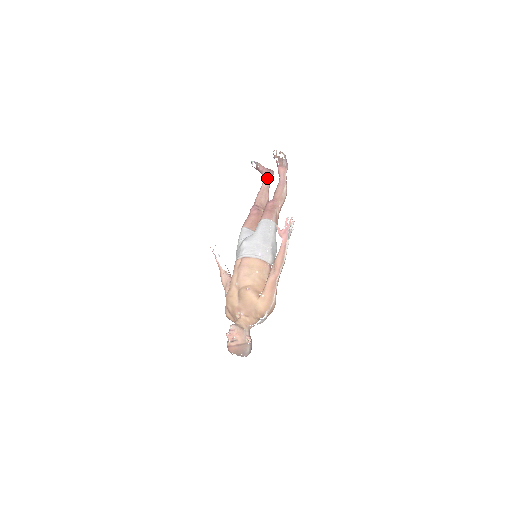
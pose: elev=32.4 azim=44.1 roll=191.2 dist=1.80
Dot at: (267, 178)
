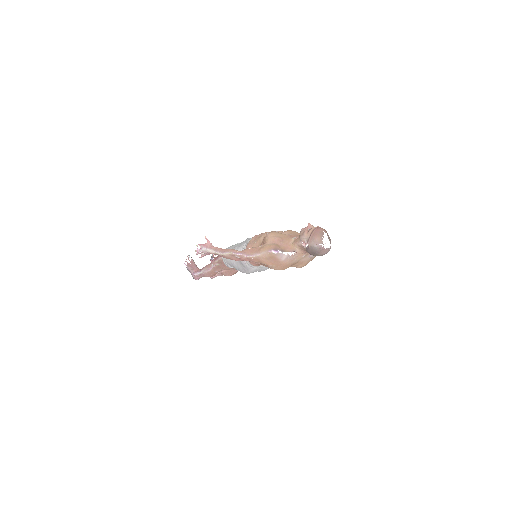
Dot at: occluded
